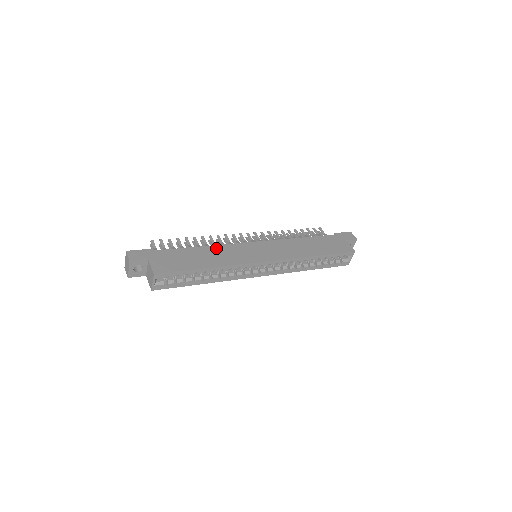
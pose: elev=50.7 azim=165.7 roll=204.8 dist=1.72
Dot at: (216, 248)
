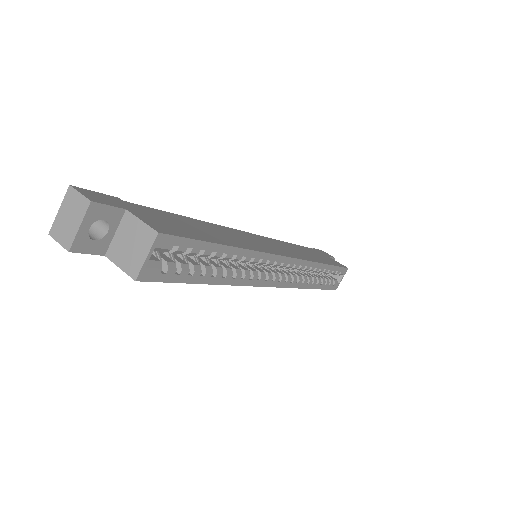
Dot at: (215, 226)
